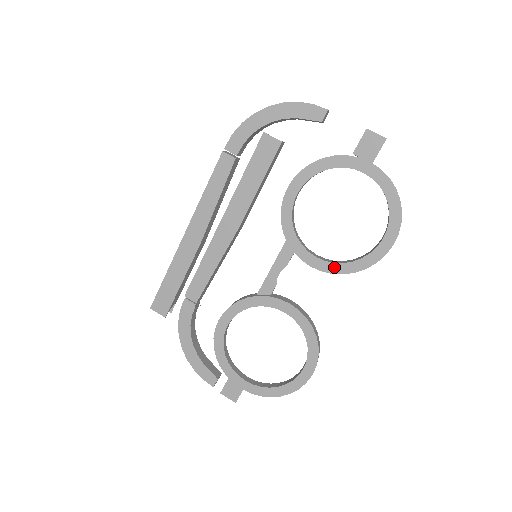
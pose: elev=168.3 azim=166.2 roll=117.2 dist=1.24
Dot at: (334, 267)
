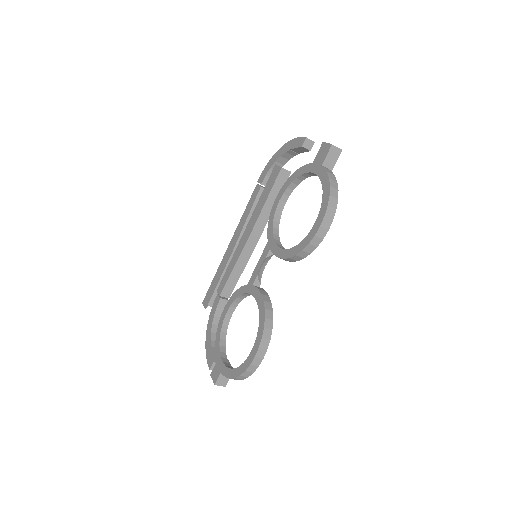
Dot at: (285, 253)
